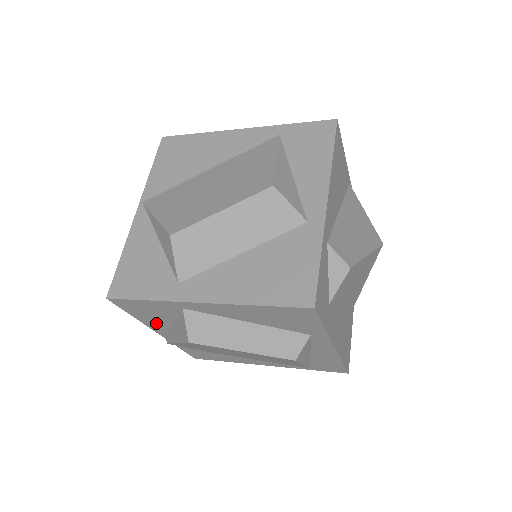
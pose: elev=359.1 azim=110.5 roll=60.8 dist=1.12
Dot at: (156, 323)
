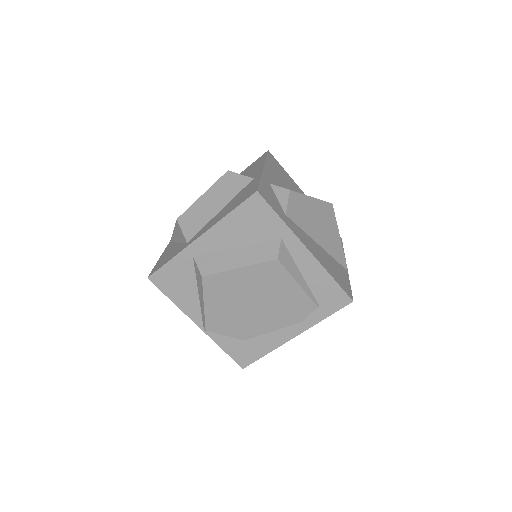
Dot at: (189, 302)
